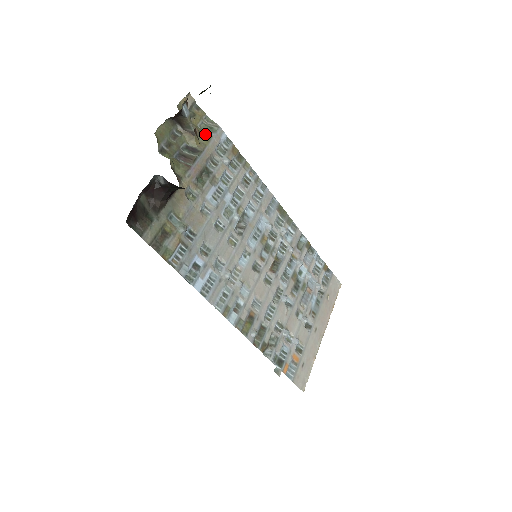
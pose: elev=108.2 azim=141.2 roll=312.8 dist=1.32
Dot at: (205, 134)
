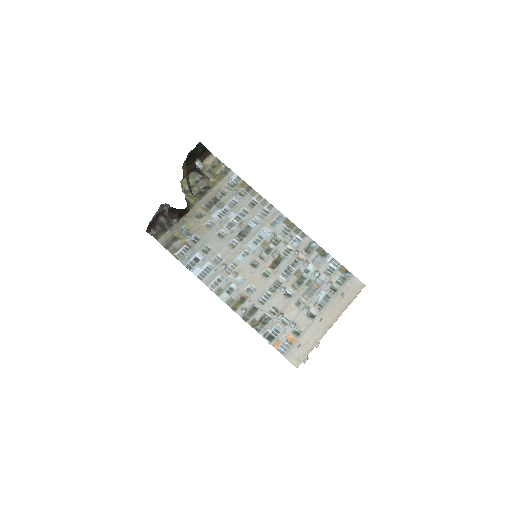
Dot at: (219, 177)
